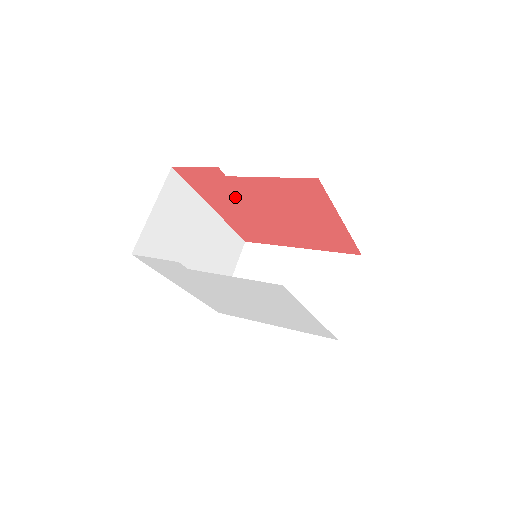
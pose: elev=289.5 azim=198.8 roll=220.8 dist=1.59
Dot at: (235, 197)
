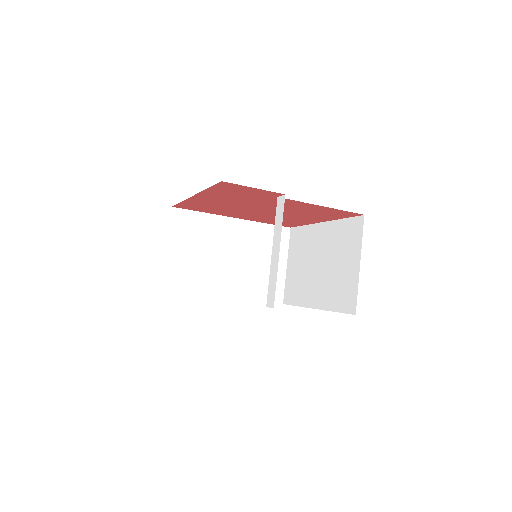
Dot at: (248, 200)
